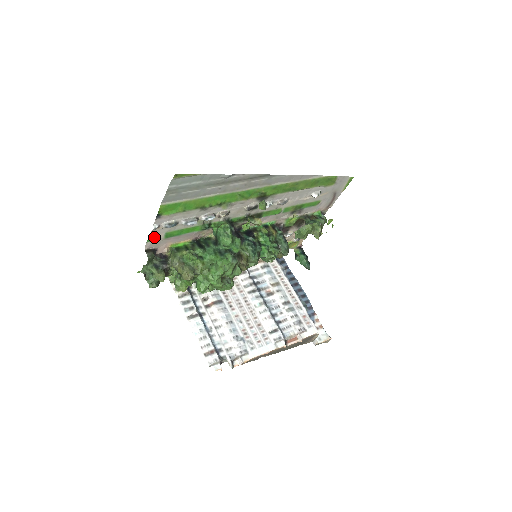
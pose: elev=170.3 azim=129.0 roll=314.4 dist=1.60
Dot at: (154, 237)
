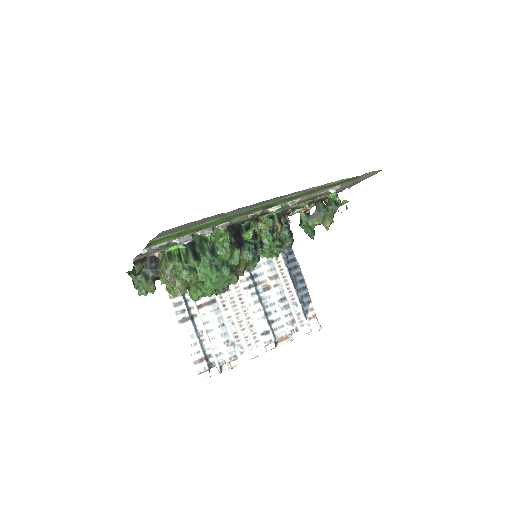
Dot at: (143, 254)
